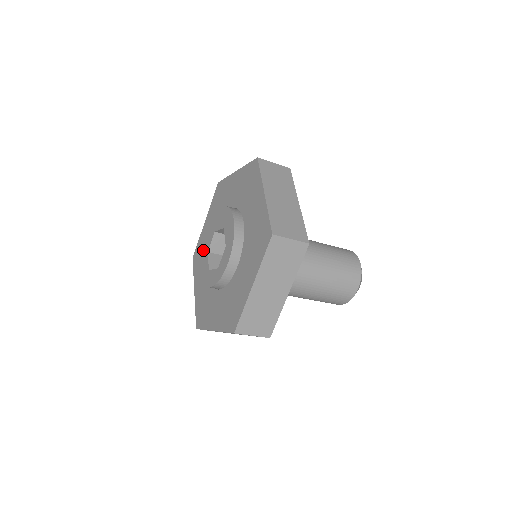
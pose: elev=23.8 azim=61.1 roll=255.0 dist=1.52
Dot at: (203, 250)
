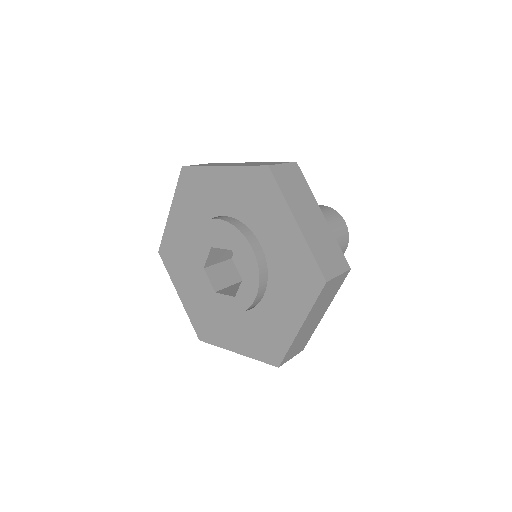
Dot at: (192, 262)
